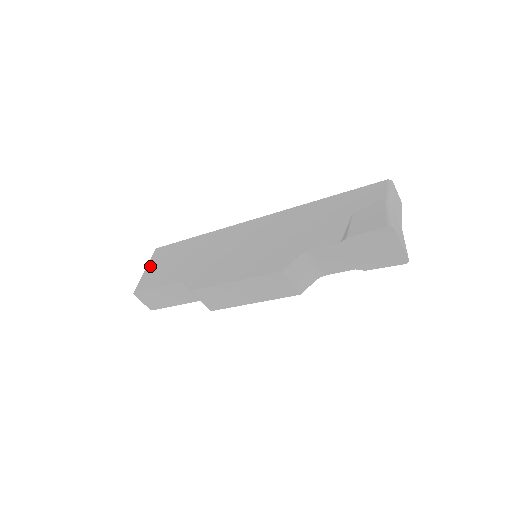
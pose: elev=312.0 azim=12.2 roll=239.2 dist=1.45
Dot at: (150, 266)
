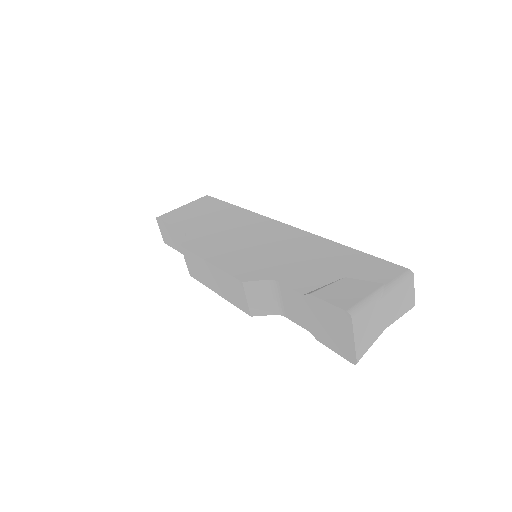
Dot at: (187, 205)
